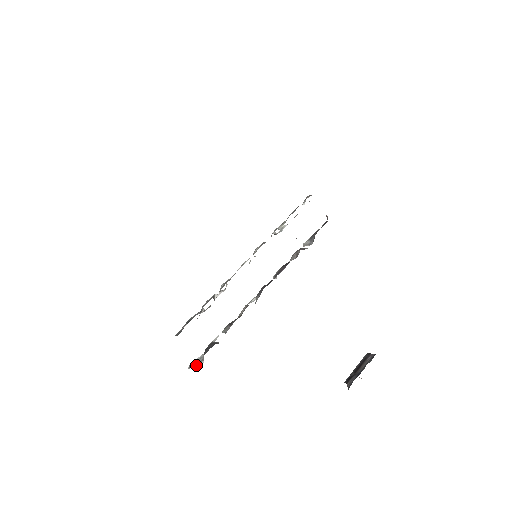
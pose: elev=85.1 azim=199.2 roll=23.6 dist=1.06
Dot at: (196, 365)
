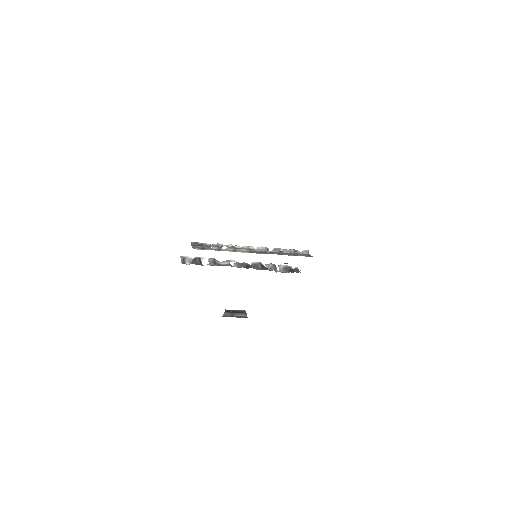
Dot at: (185, 262)
